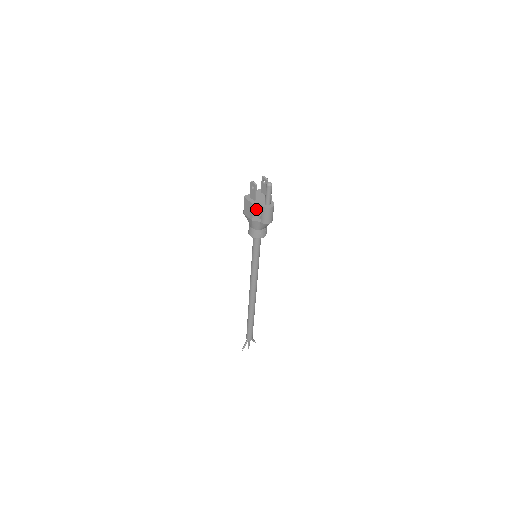
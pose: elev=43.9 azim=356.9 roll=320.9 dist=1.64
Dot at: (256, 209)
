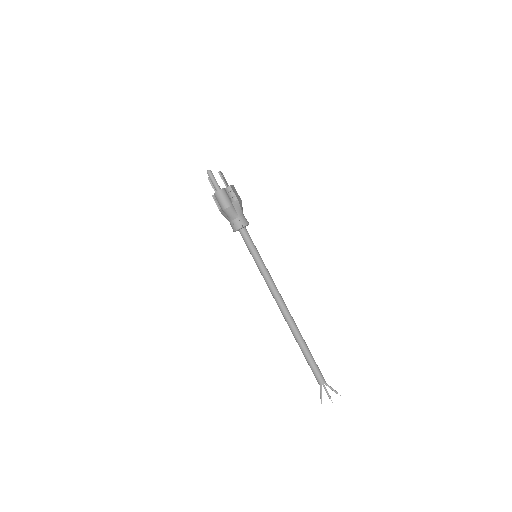
Dot at: occluded
